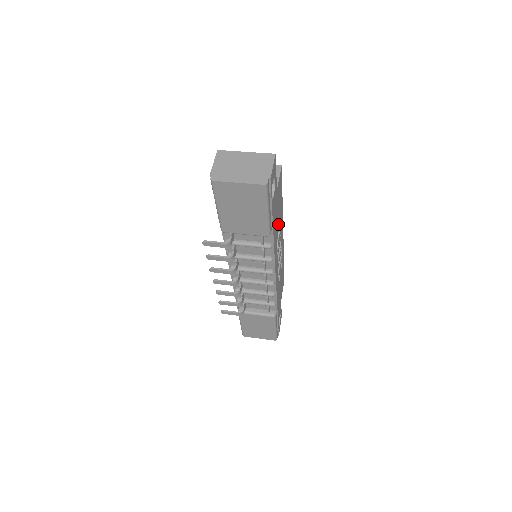
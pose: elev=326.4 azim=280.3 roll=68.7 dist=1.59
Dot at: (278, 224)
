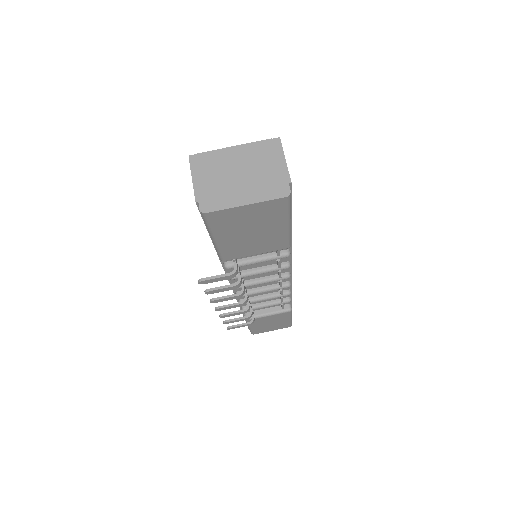
Dot at: occluded
